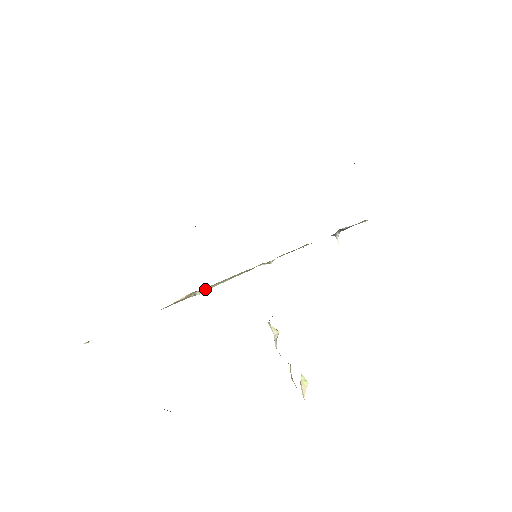
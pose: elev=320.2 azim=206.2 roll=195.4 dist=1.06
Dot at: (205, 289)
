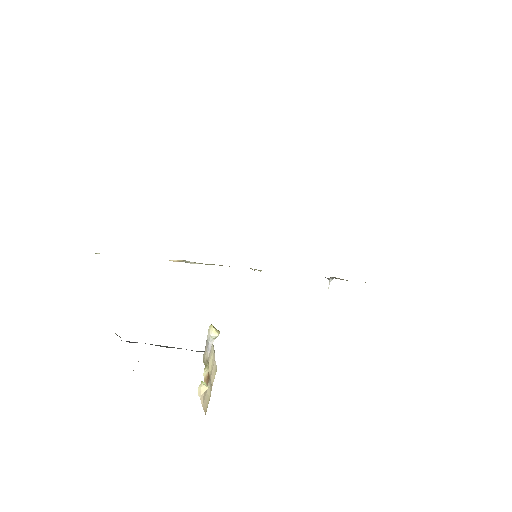
Dot at: occluded
